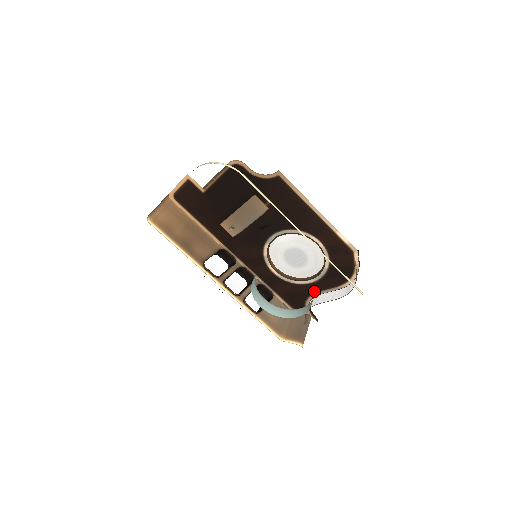
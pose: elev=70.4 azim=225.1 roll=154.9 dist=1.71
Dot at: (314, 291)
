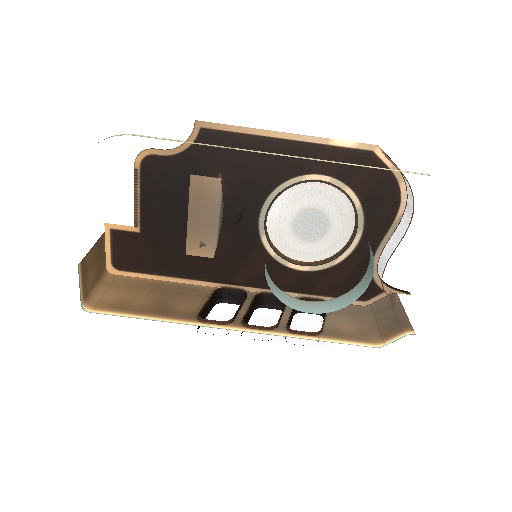
Dot at: occluded
